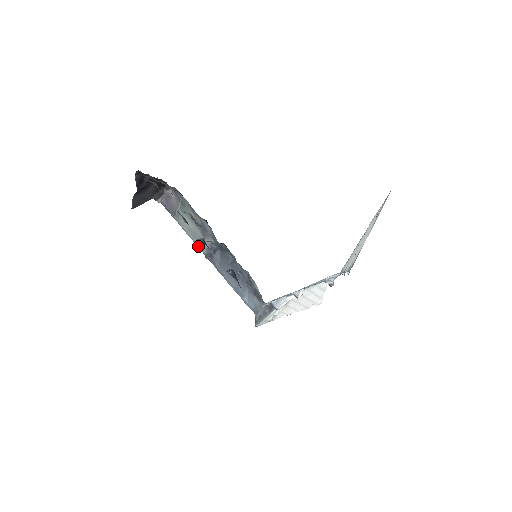
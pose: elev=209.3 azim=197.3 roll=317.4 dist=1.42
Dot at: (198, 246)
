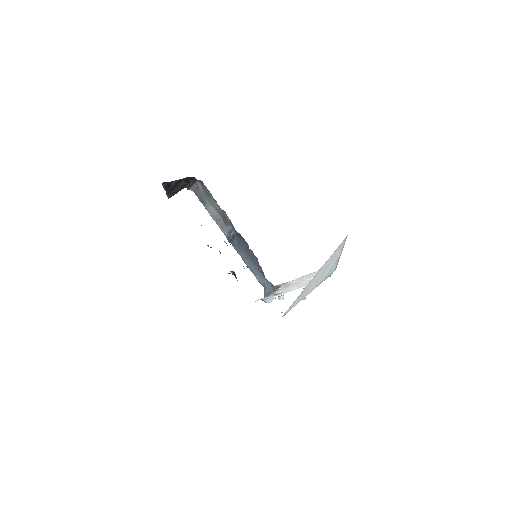
Dot at: (221, 230)
